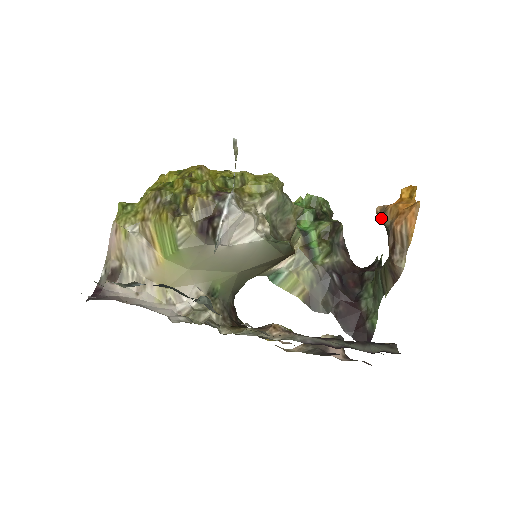
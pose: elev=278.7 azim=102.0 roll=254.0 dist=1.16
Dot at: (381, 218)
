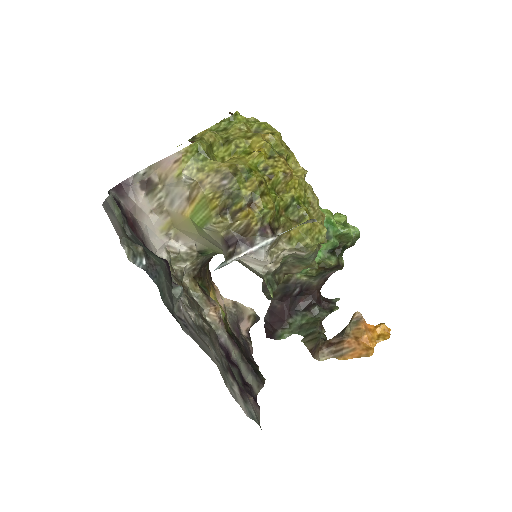
Dot at: (351, 321)
